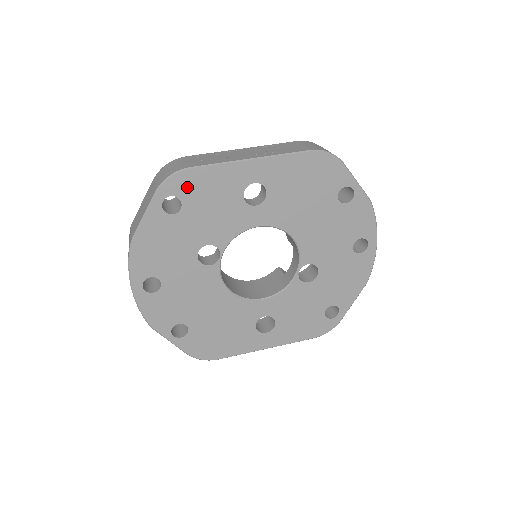
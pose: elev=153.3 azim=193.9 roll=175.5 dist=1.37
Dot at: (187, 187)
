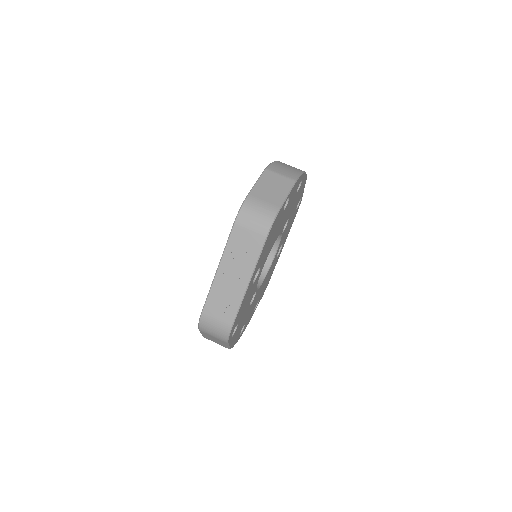
Dot at: (235, 324)
